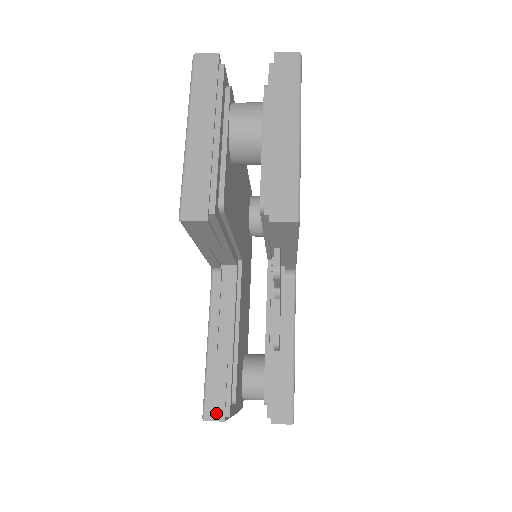
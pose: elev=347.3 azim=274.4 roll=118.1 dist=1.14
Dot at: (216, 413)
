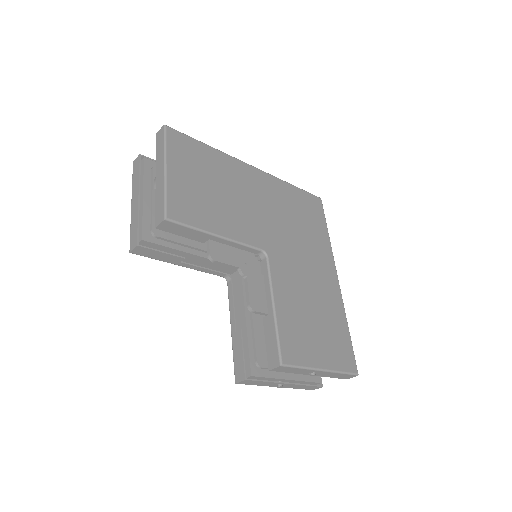
Dot at: (240, 376)
